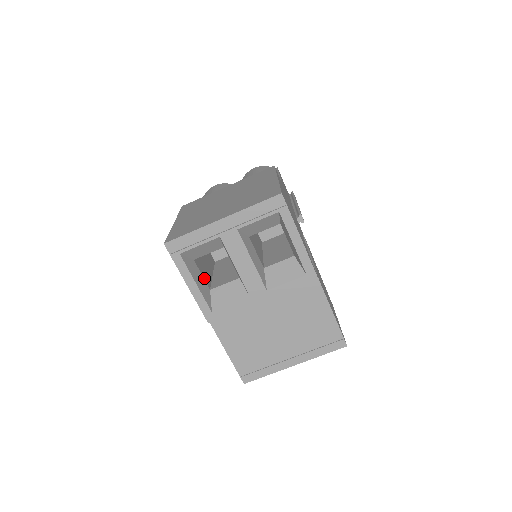
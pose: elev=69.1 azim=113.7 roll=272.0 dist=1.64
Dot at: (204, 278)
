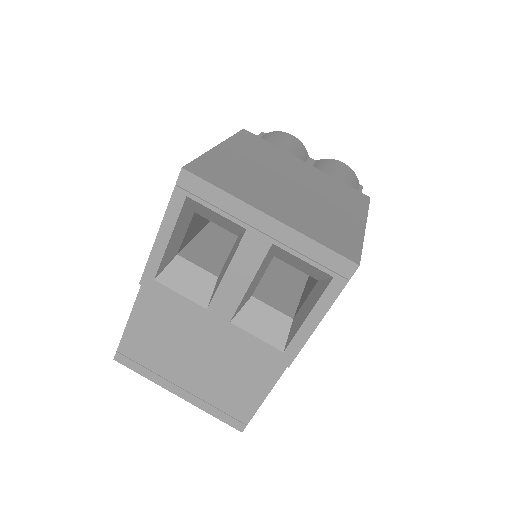
Dot at: (184, 238)
